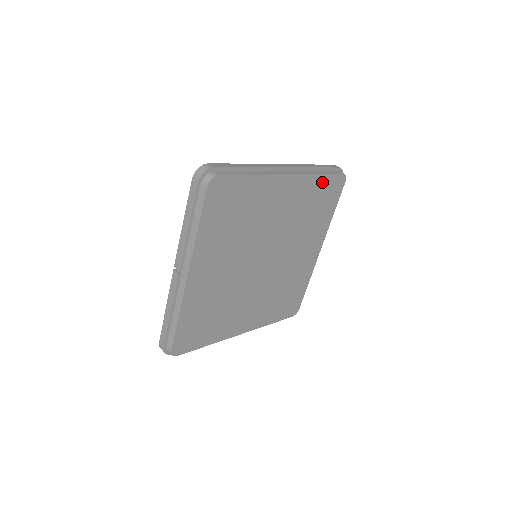
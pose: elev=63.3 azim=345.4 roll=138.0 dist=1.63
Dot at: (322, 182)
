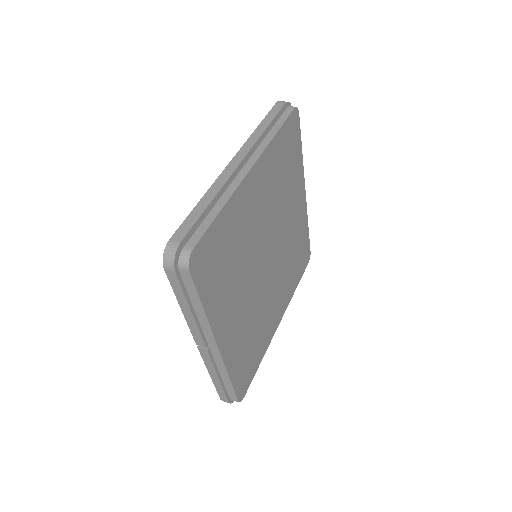
Dot at: (281, 138)
